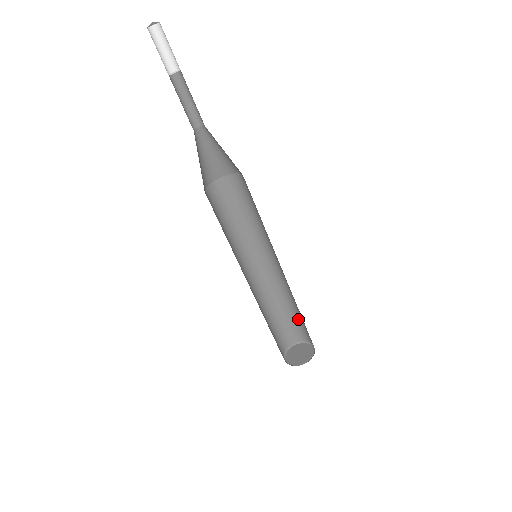
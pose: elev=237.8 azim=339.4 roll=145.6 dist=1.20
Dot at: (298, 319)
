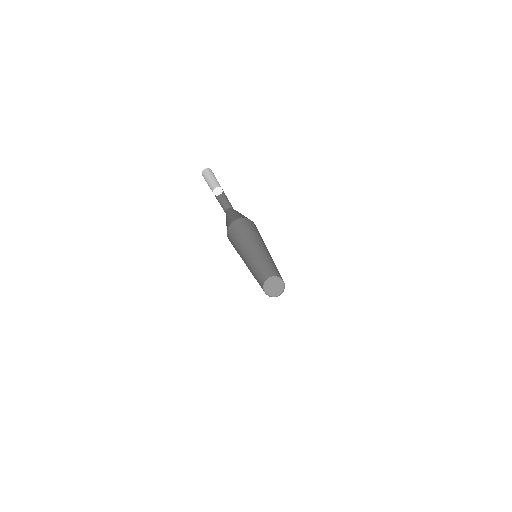
Dot at: occluded
